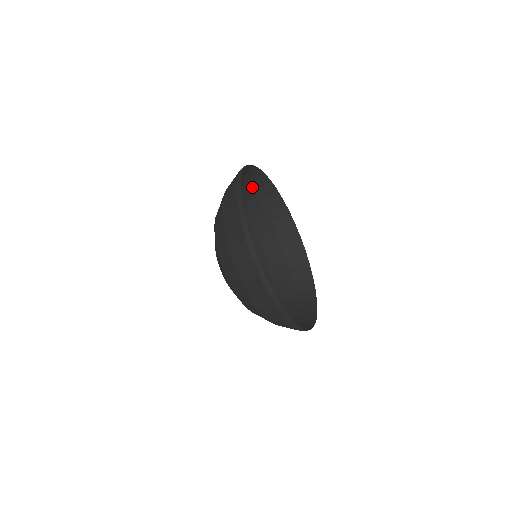
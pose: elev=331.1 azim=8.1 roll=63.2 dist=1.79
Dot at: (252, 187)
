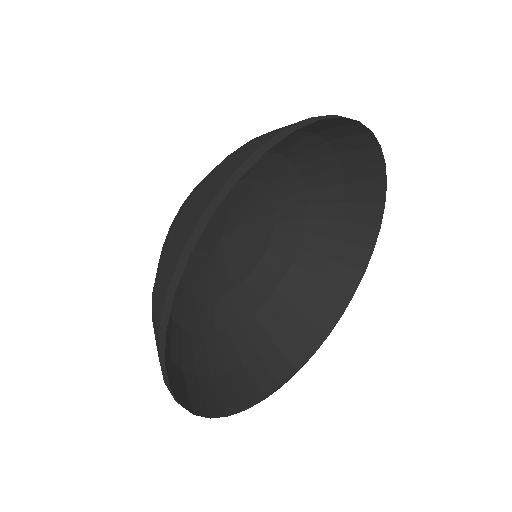
Dot at: (346, 153)
